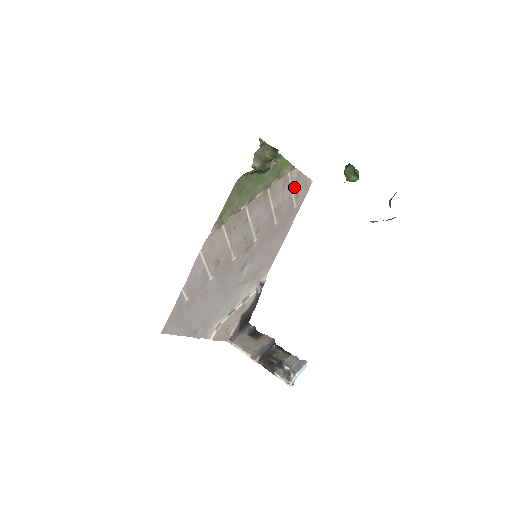
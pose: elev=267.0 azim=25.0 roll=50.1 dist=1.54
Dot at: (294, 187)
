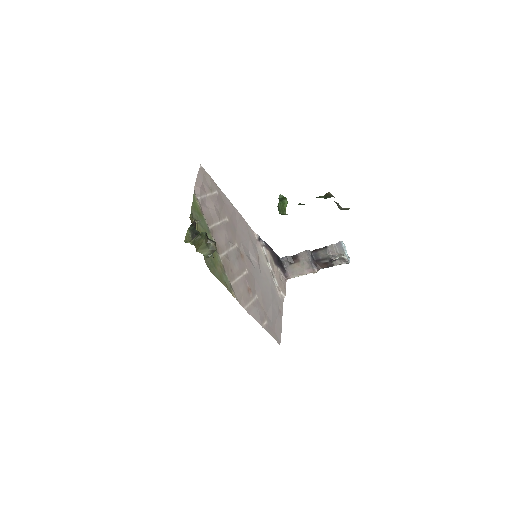
Dot at: (205, 192)
